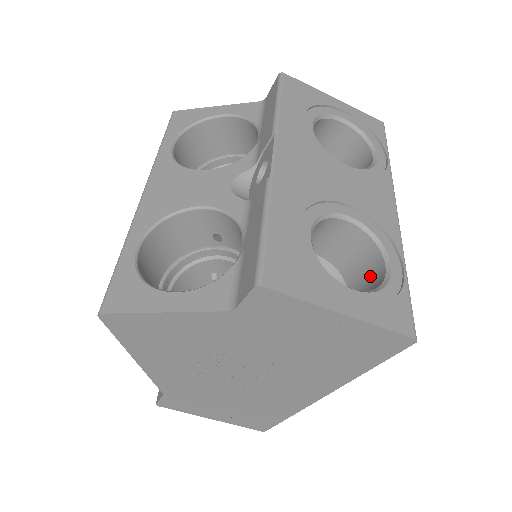
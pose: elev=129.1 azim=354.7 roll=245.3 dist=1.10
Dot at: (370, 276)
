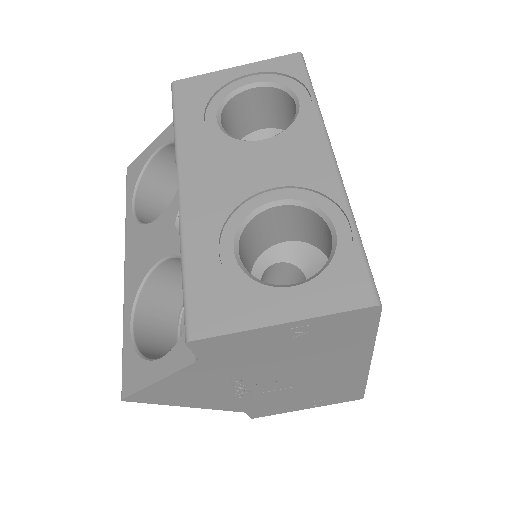
Dot at: (330, 245)
